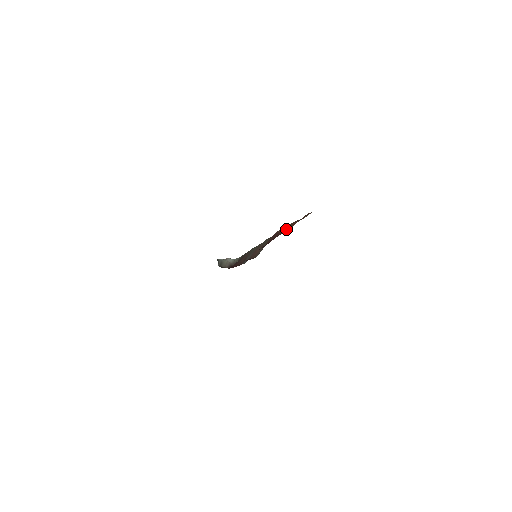
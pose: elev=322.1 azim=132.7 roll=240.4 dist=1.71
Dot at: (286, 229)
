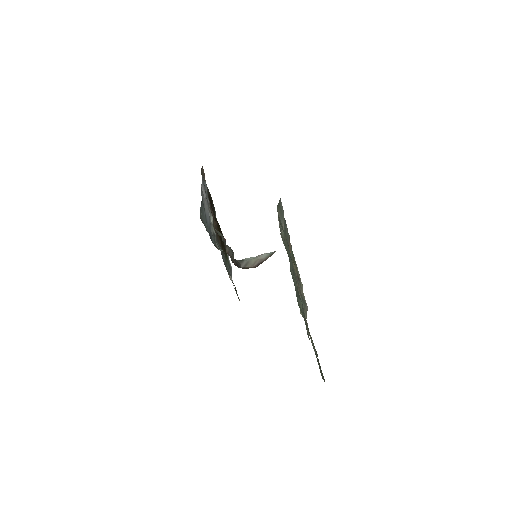
Dot at: occluded
